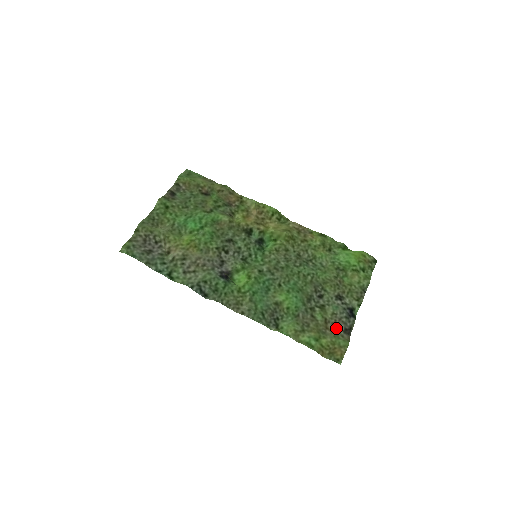
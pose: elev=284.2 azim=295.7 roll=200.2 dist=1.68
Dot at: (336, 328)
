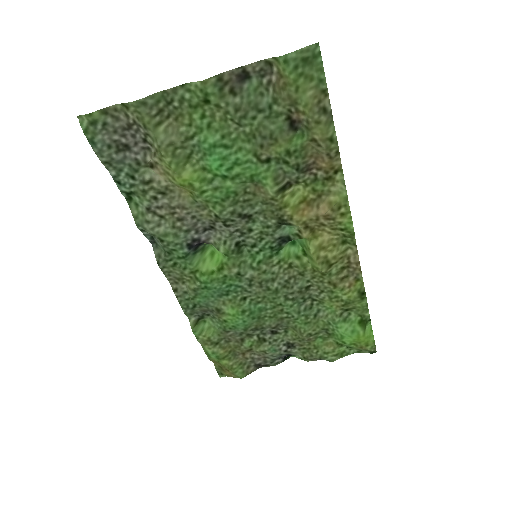
Dot at: (252, 359)
